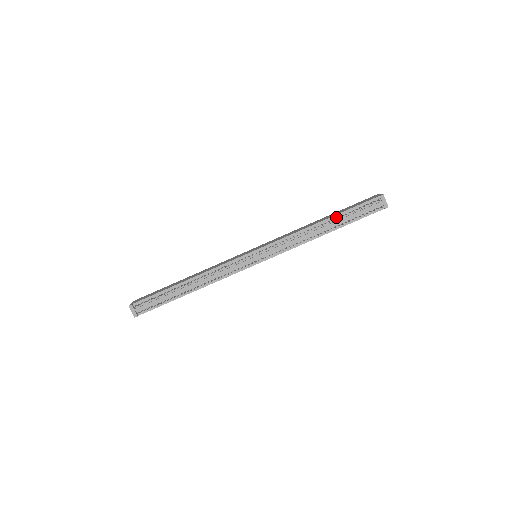
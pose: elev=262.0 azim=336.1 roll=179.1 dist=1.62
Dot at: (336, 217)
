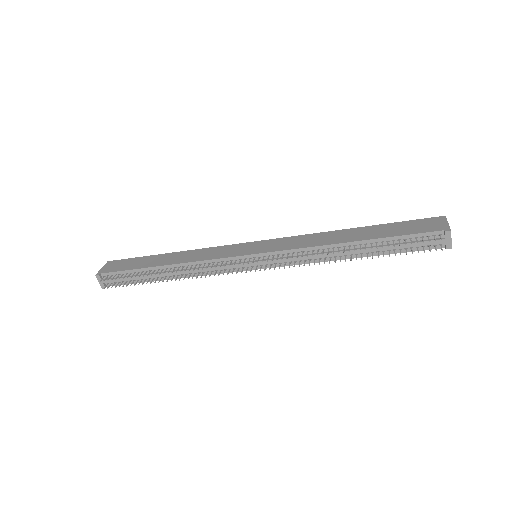
Dot at: (373, 242)
